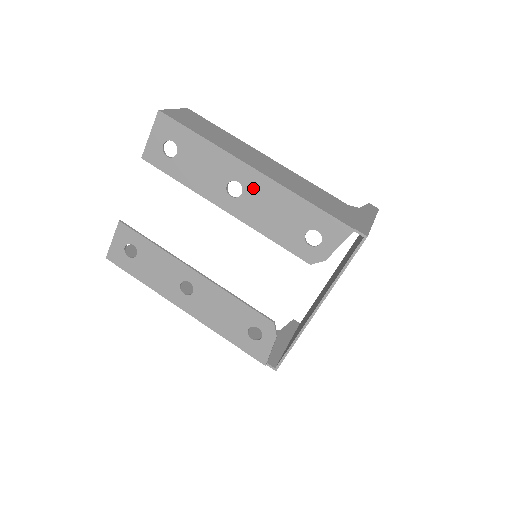
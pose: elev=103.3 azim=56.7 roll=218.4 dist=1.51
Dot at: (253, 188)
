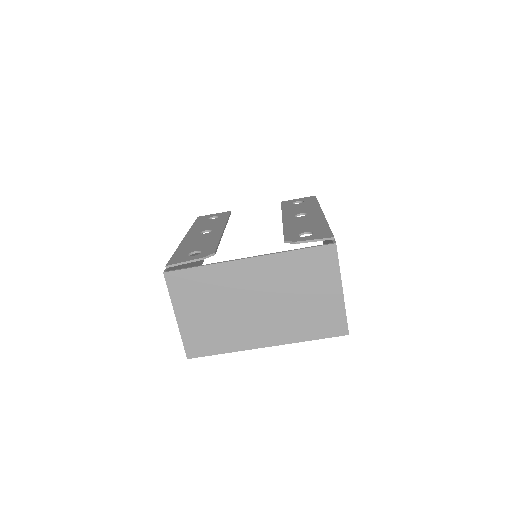
Dot at: (310, 216)
